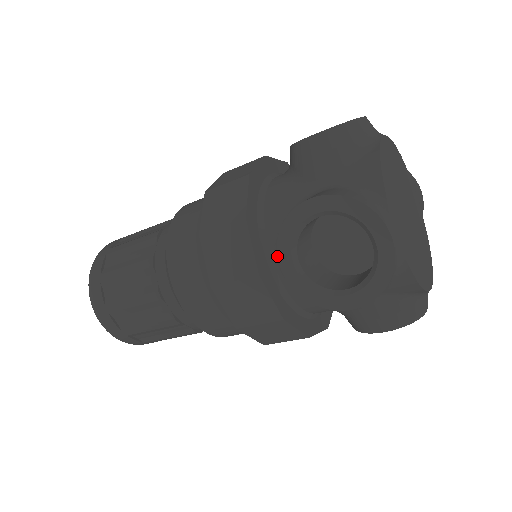
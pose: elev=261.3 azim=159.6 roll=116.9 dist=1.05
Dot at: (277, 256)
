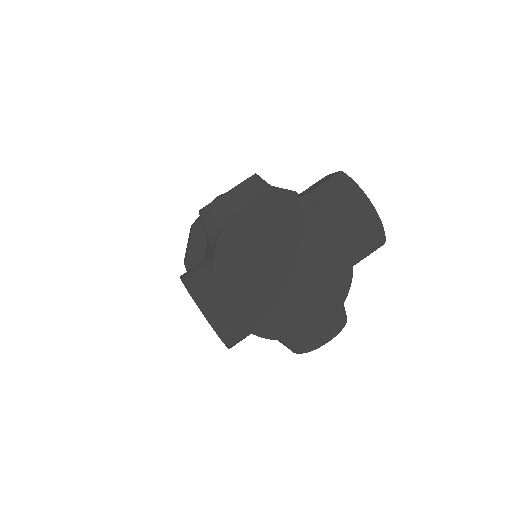
Dot at: occluded
